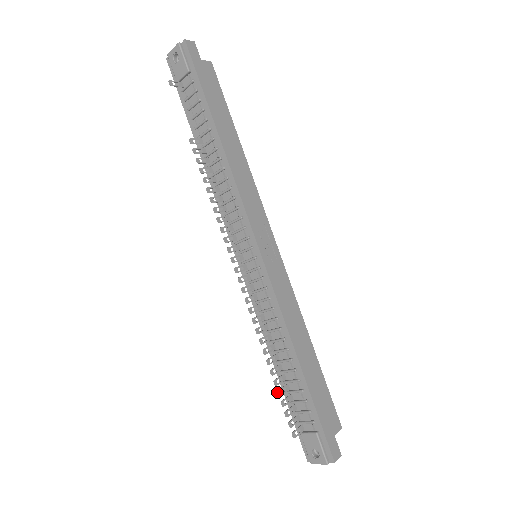
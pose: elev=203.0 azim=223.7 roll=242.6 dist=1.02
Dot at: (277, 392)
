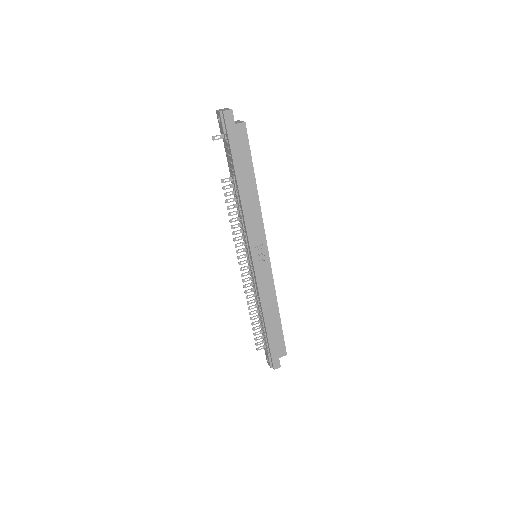
Dot at: (252, 328)
